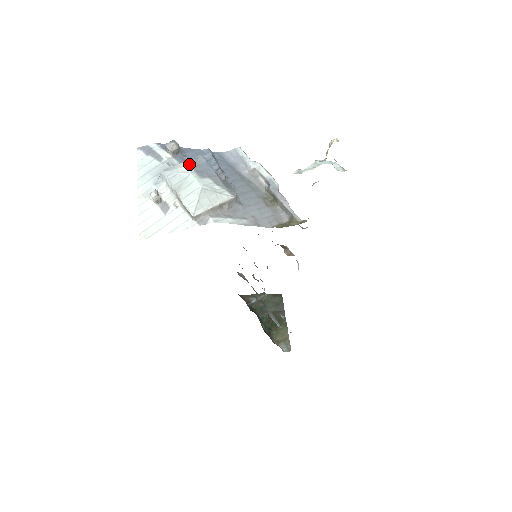
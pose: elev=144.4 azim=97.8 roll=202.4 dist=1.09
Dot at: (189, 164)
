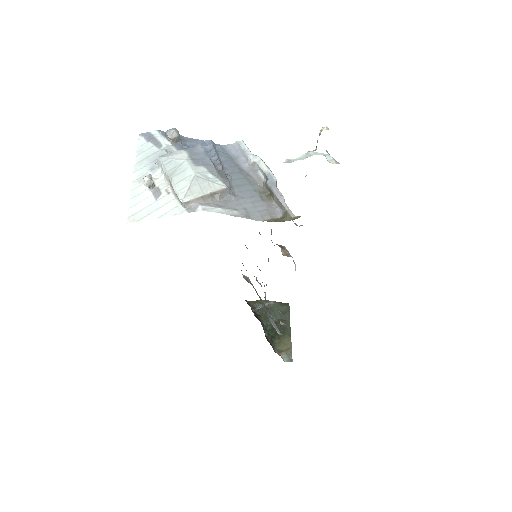
Dot at: (186, 152)
